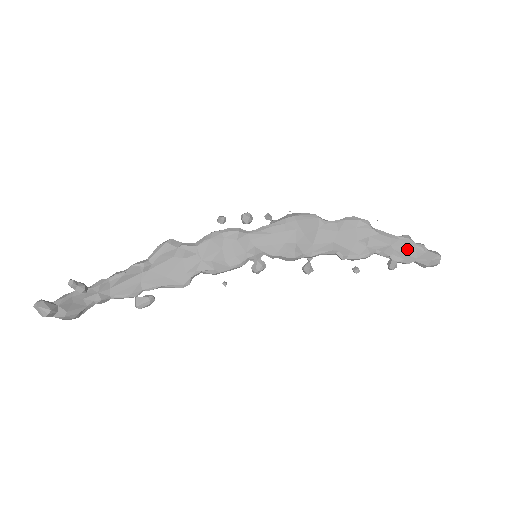
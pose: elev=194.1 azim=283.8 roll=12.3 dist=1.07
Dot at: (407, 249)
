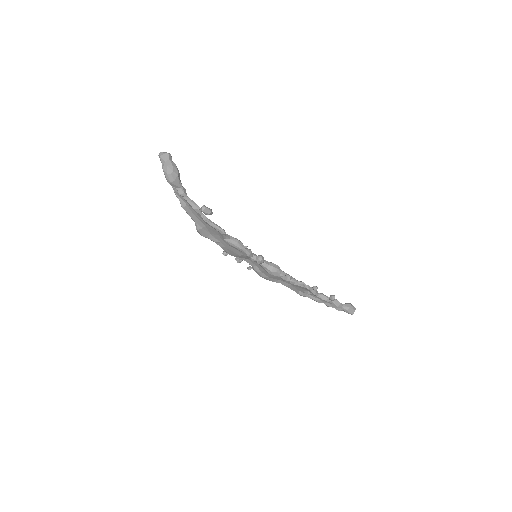
Dot at: occluded
